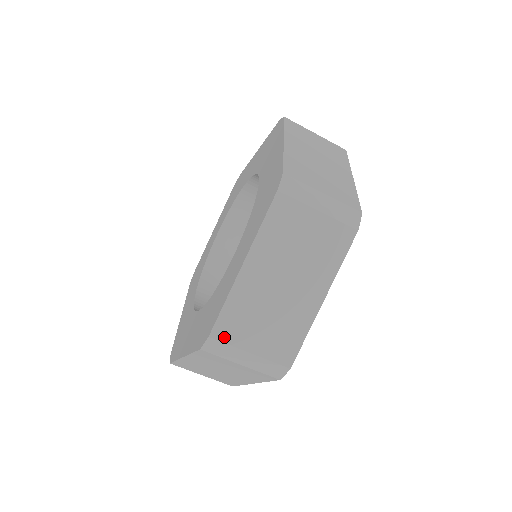
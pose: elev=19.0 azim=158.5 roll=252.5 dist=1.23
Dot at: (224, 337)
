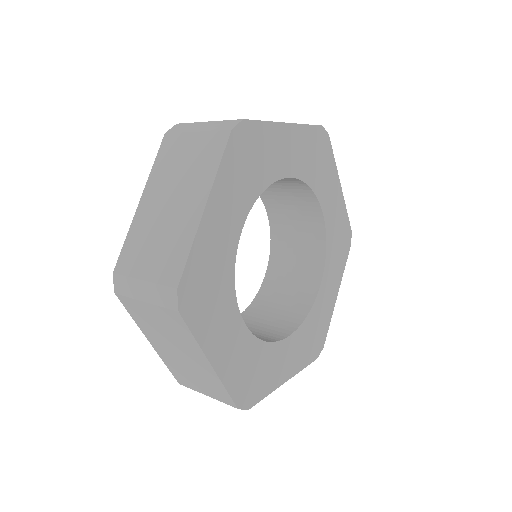
Dot at: (124, 270)
